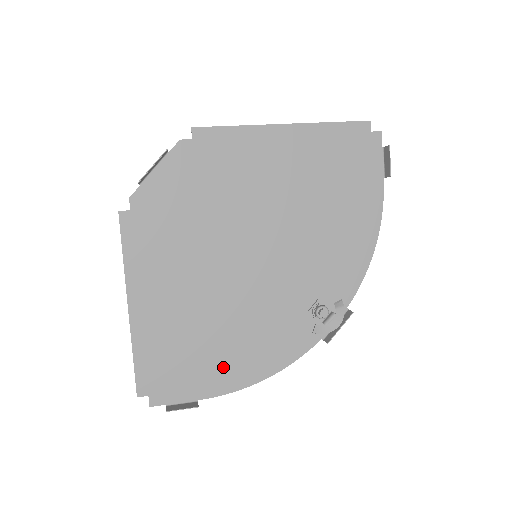
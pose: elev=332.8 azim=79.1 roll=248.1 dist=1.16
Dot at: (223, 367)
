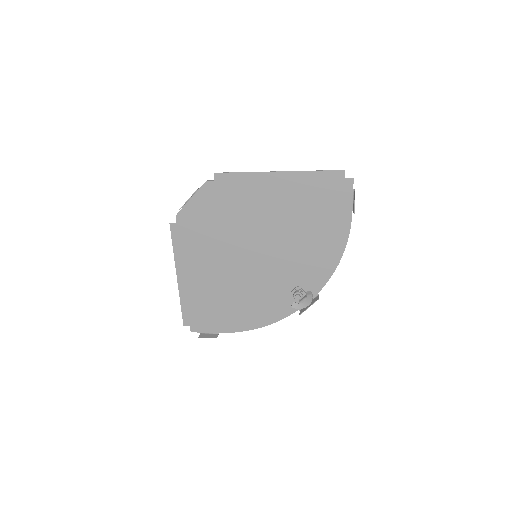
Dot at: (234, 317)
